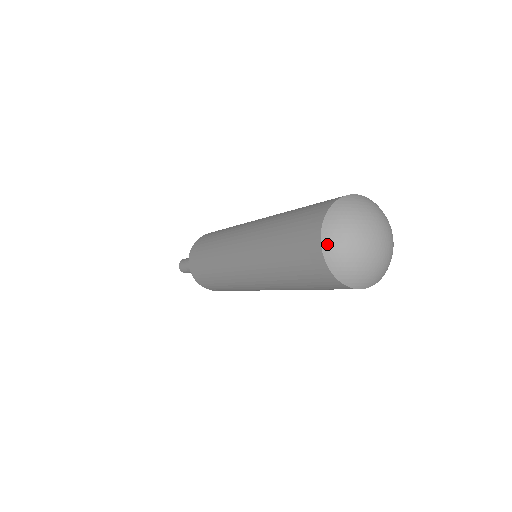
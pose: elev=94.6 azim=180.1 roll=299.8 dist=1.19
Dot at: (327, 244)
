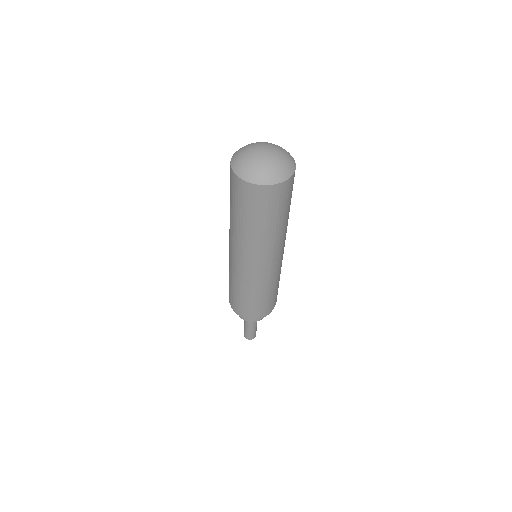
Dot at: (235, 167)
